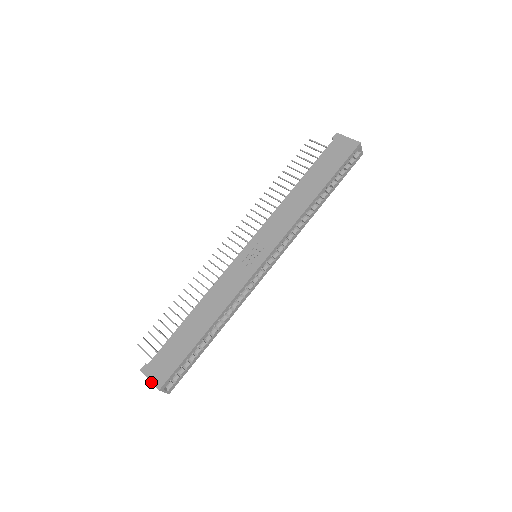
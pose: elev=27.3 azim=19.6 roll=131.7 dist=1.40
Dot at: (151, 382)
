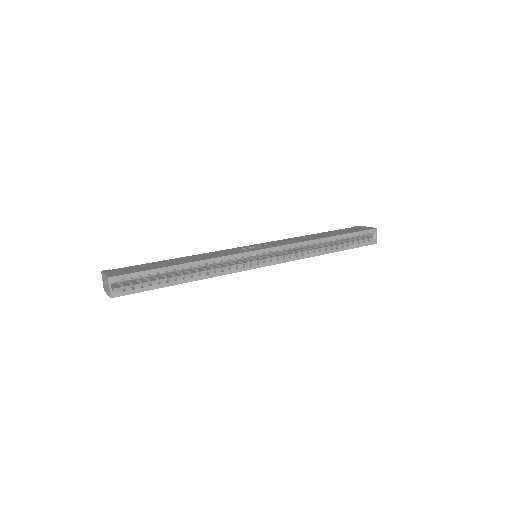
Dot at: (105, 274)
